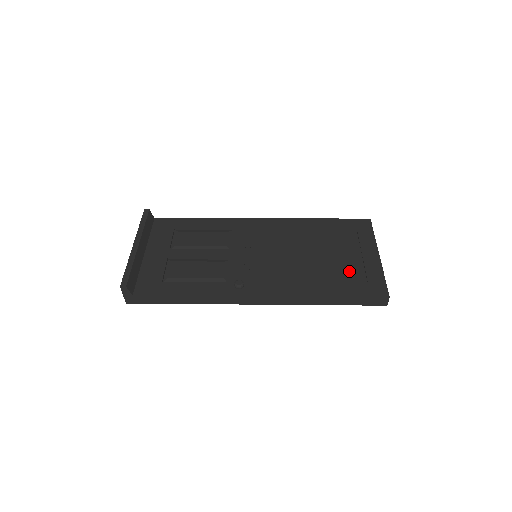
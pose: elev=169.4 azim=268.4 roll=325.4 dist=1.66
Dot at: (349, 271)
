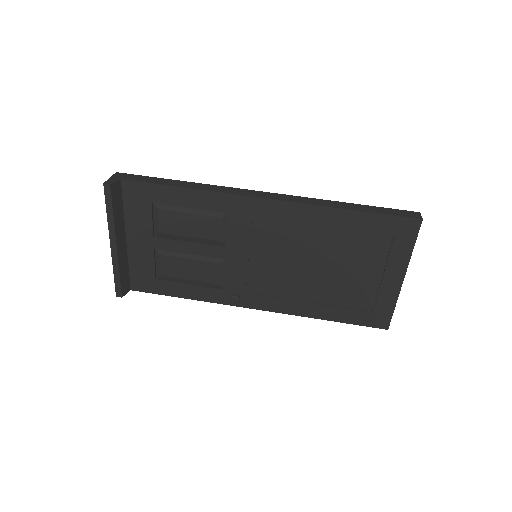
Dot at: (358, 294)
